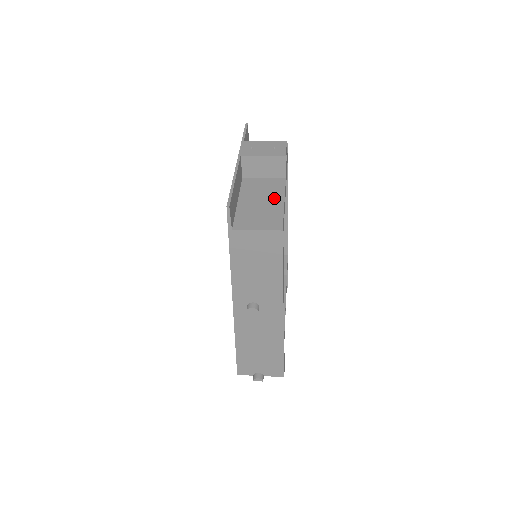
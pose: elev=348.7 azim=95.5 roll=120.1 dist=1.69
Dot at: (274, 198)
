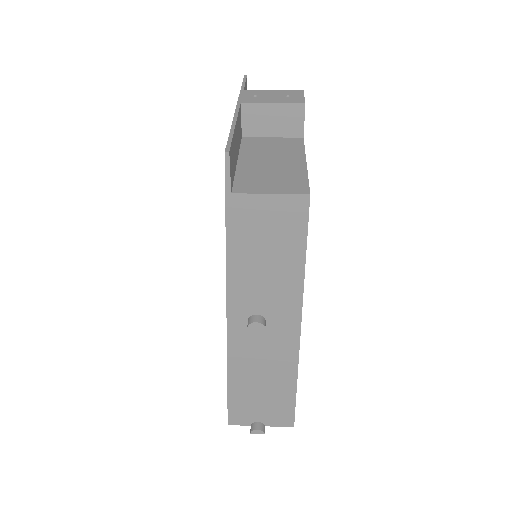
Dot at: (290, 158)
